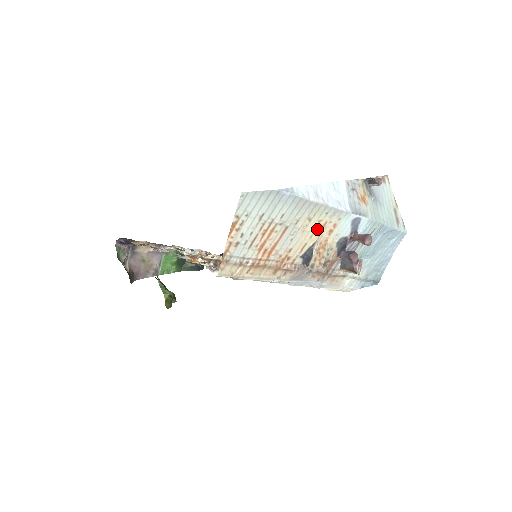
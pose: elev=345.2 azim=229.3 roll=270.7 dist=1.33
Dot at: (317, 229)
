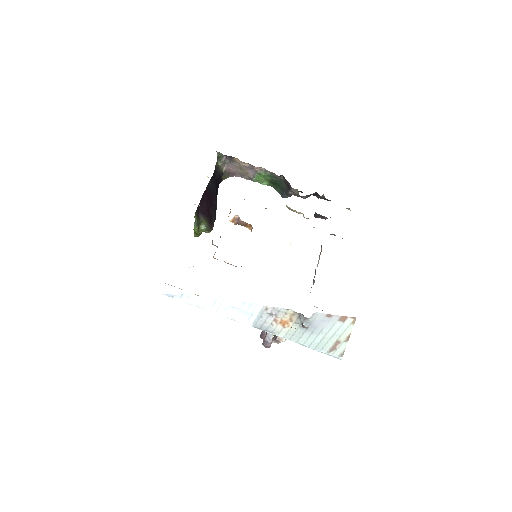
Dot at: occluded
